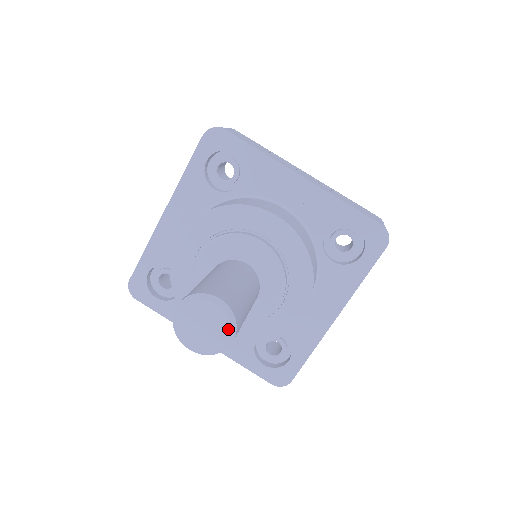
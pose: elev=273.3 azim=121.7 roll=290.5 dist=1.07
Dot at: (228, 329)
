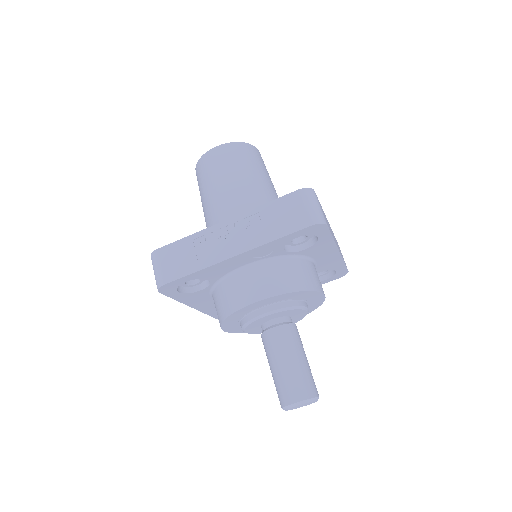
Dot at: occluded
